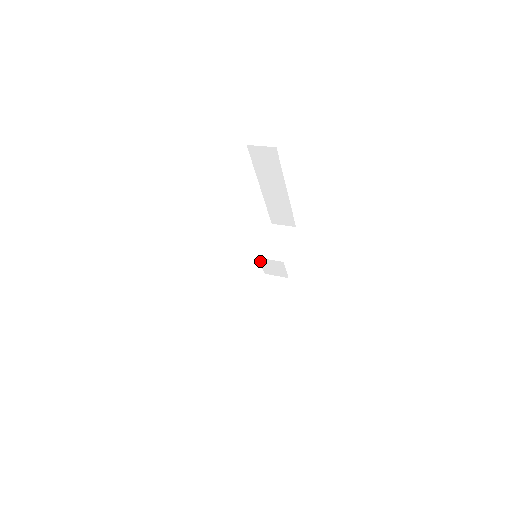
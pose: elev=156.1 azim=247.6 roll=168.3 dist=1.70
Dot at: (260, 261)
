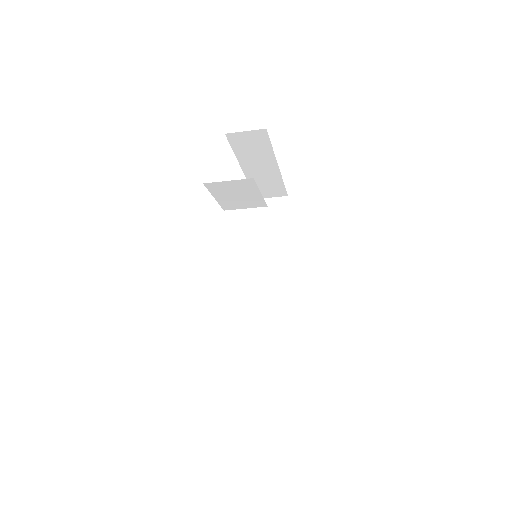
Dot at: (243, 331)
